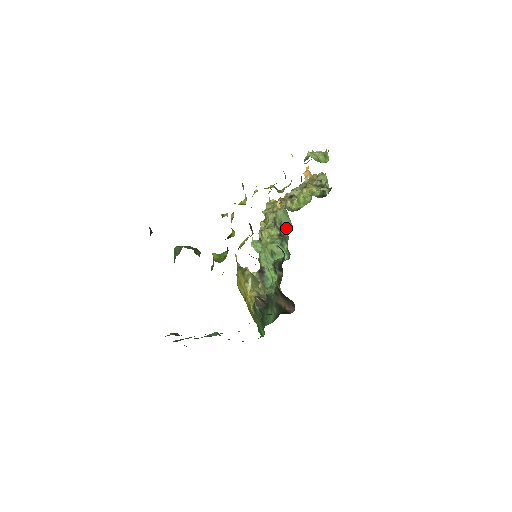
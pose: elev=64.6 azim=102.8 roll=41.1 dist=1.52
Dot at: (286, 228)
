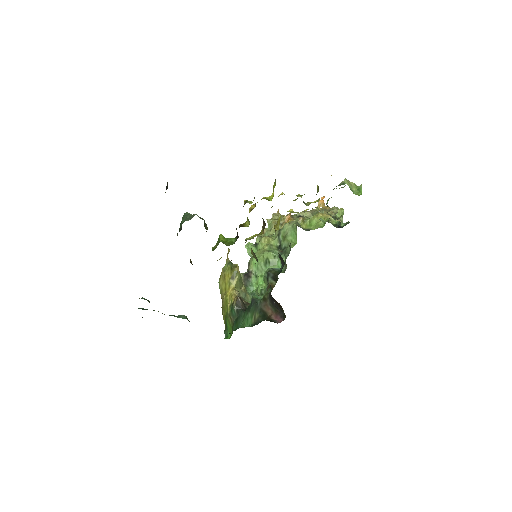
Dot at: (289, 243)
